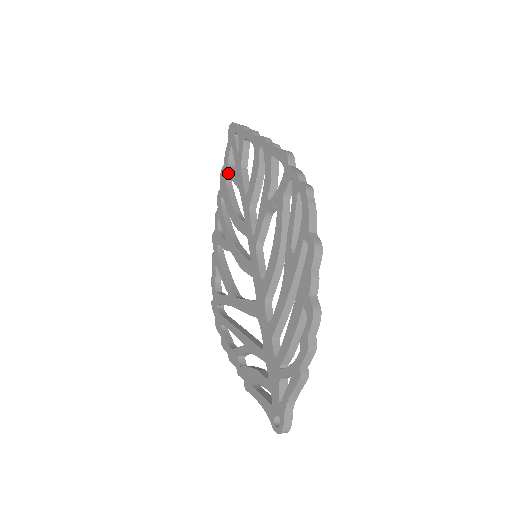
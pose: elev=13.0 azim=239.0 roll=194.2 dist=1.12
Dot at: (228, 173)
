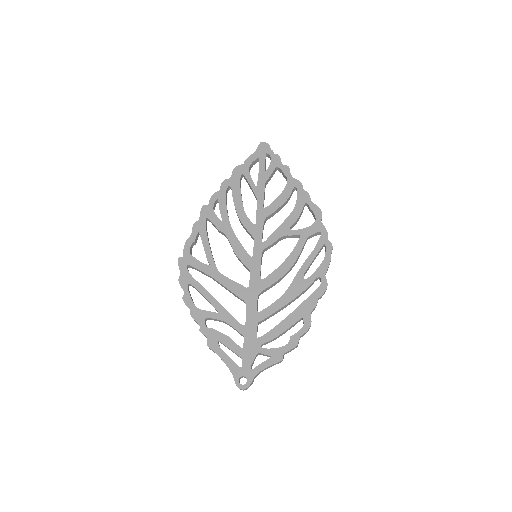
Dot at: (247, 175)
